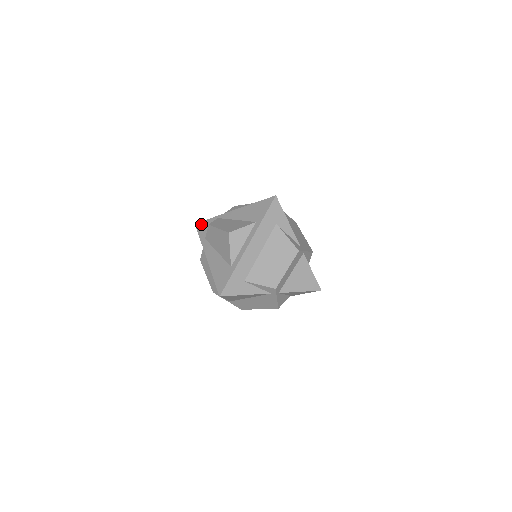
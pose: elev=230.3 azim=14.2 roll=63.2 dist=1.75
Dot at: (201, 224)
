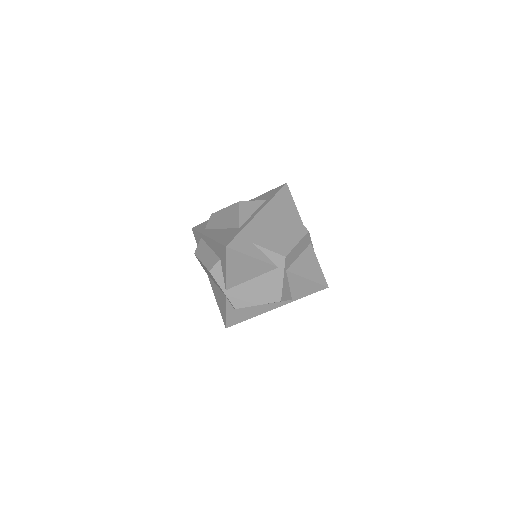
Dot at: (199, 225)
